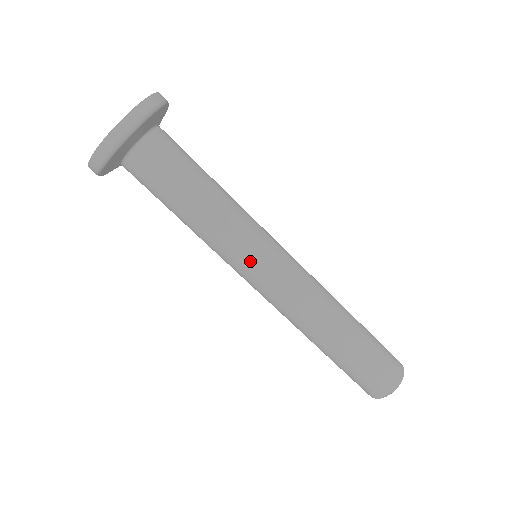
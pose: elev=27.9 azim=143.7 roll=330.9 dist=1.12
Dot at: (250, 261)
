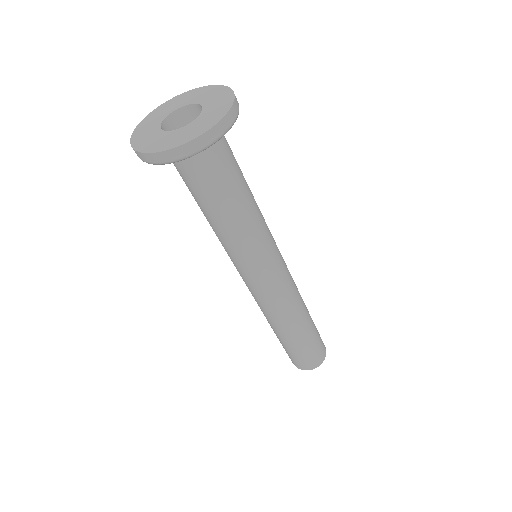
Dot at: (268, 262)
